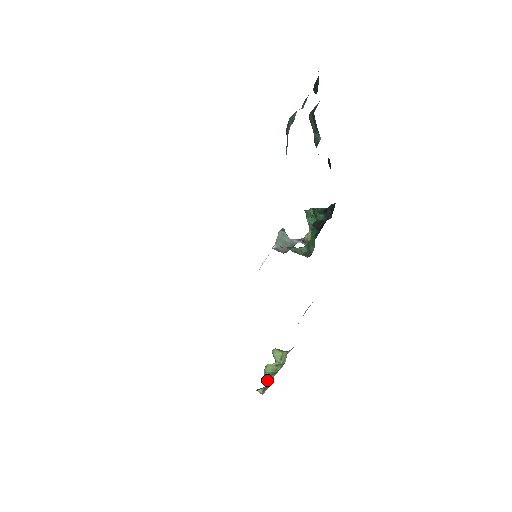
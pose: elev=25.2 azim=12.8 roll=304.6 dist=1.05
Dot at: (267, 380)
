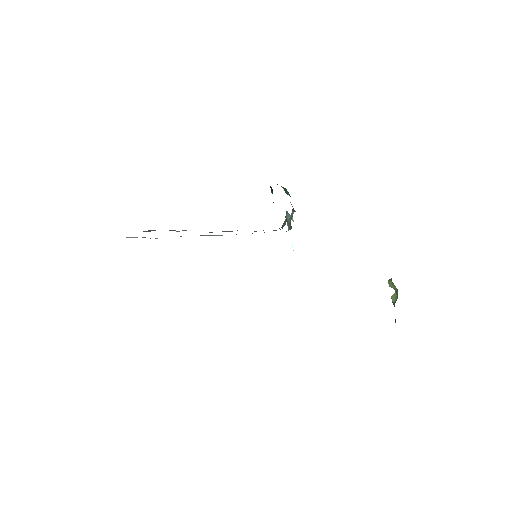
Dot at: occluded
